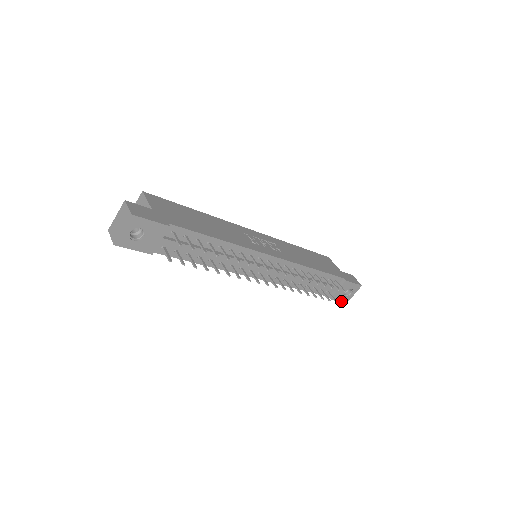
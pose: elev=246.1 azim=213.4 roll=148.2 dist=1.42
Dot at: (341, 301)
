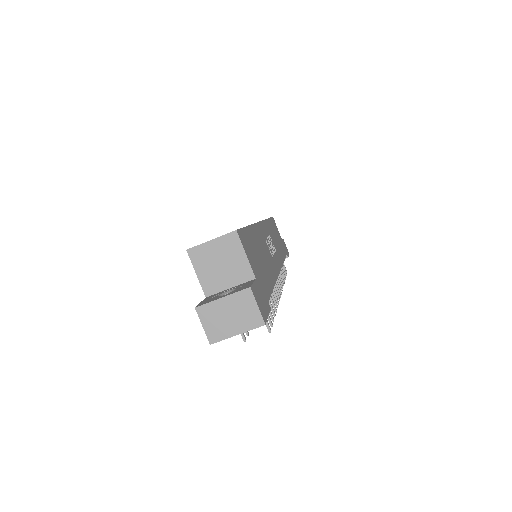
Dot at: occluded
